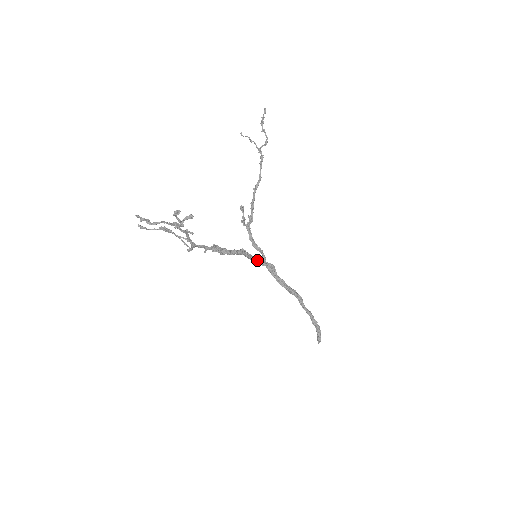
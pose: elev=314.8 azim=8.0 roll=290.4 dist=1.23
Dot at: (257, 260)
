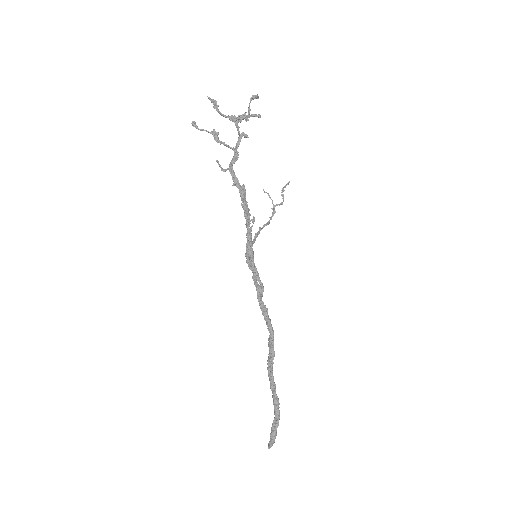
Dot at: (254, 263)
